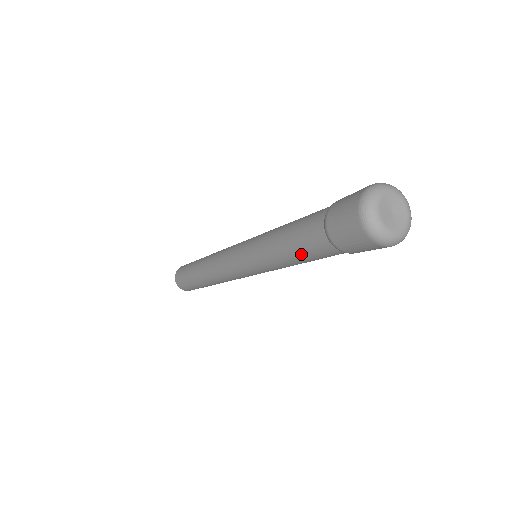
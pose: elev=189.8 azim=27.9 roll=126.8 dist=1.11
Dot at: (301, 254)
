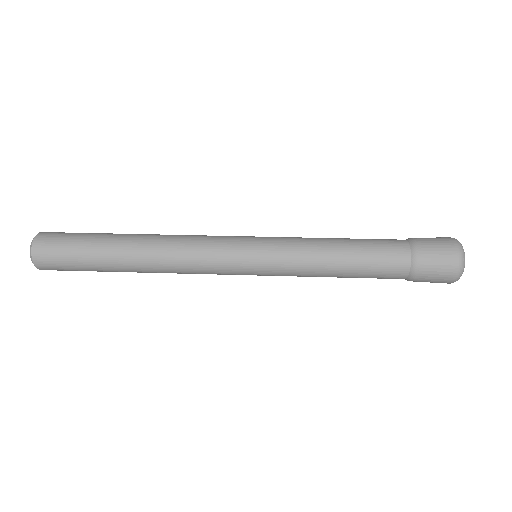
Dot at: occluded
